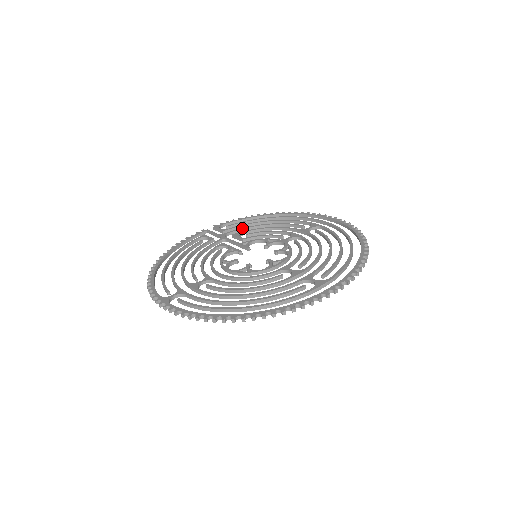
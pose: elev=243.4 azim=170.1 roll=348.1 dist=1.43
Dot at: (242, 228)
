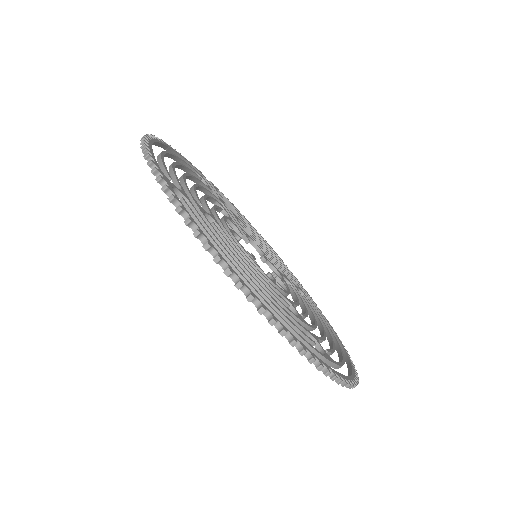
Dot at: occluded
